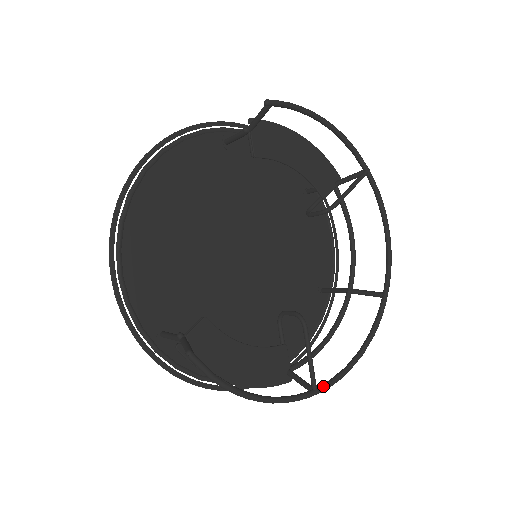
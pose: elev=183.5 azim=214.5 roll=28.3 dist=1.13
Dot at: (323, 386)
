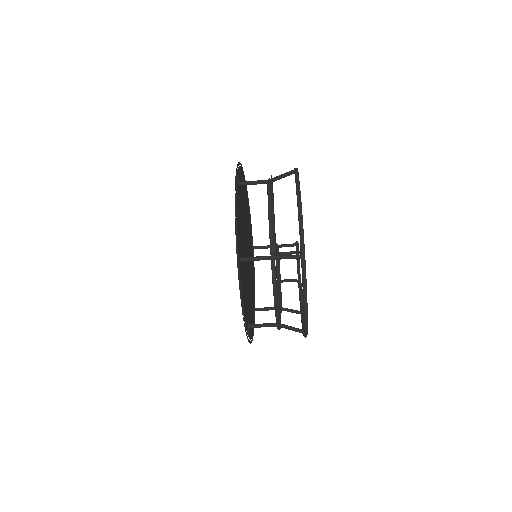
Dot at: (305, 263)
